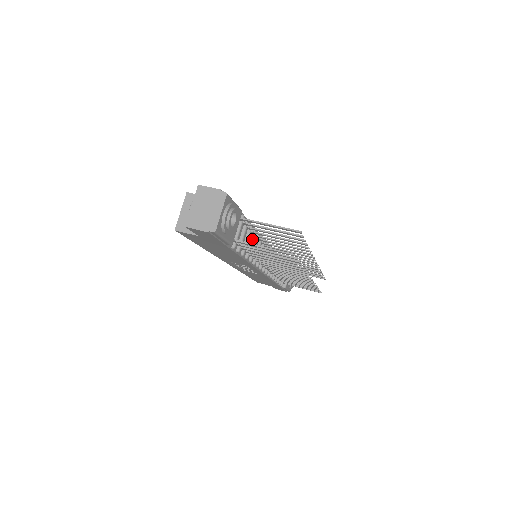
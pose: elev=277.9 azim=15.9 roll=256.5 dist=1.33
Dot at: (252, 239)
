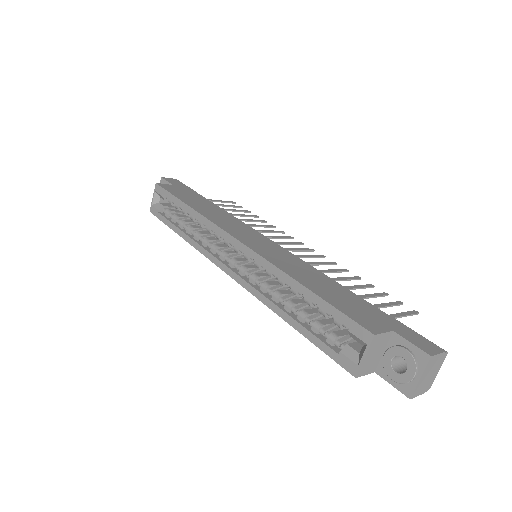
Dot at: occluded
